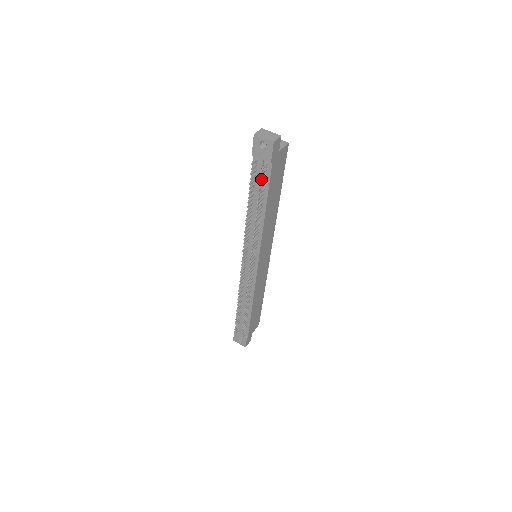
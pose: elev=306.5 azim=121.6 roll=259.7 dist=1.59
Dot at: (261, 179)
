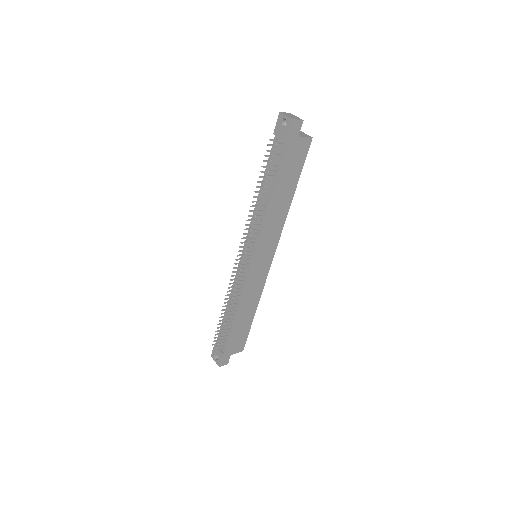
Dot at: (273, 155)
